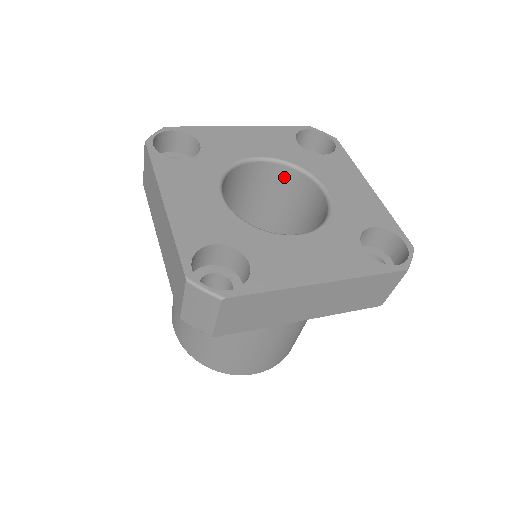
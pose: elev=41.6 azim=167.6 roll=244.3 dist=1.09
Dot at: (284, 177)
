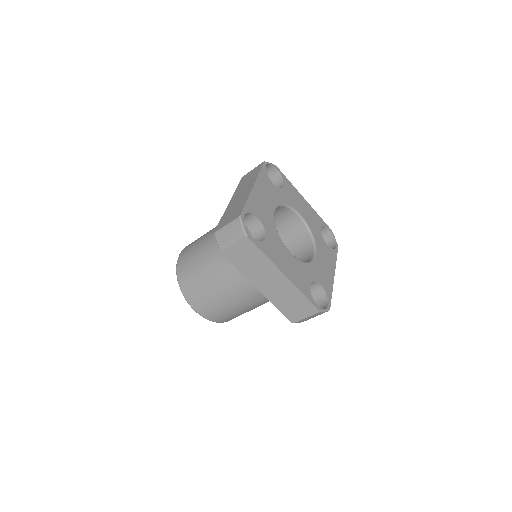
Dot at: occluded
